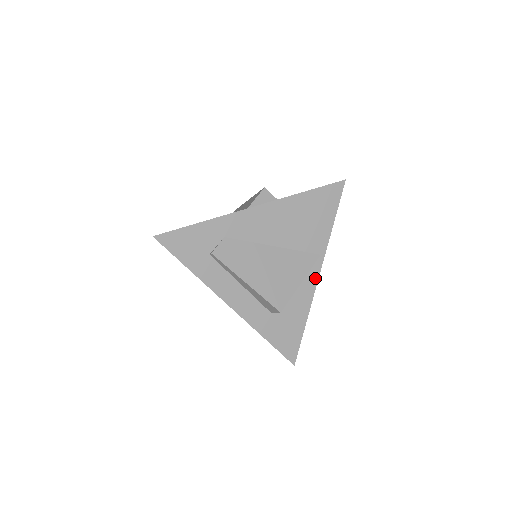
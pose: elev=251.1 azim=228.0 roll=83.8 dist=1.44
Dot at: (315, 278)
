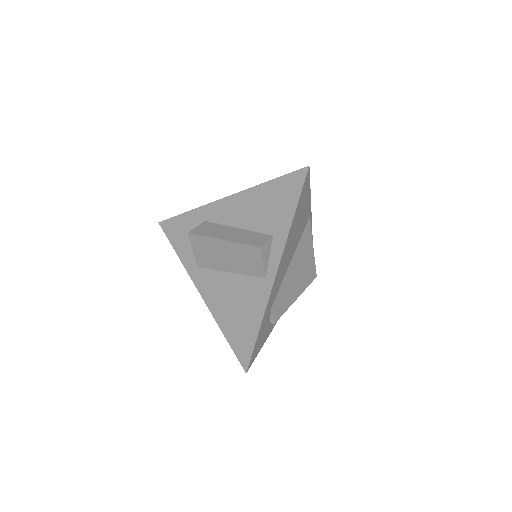
Dot at: occluded
